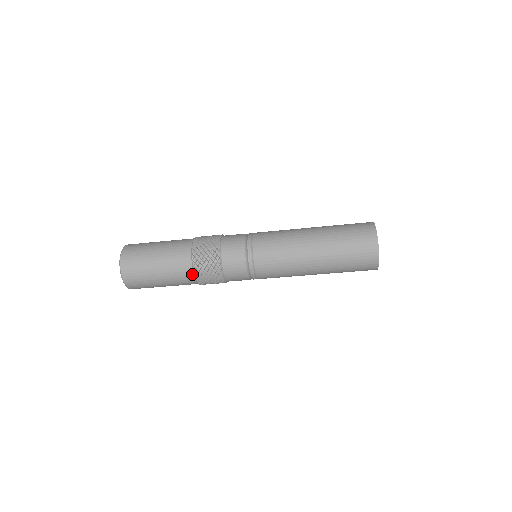
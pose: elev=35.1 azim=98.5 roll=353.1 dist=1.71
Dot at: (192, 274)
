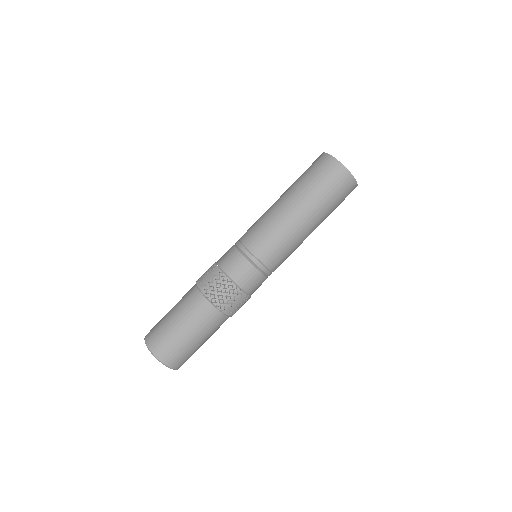
Dot at: (199, 293)
